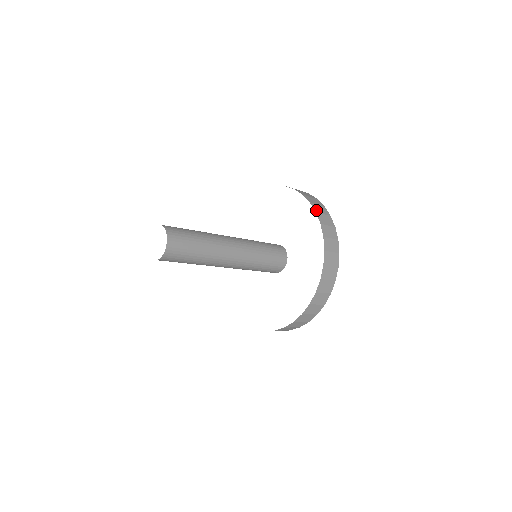
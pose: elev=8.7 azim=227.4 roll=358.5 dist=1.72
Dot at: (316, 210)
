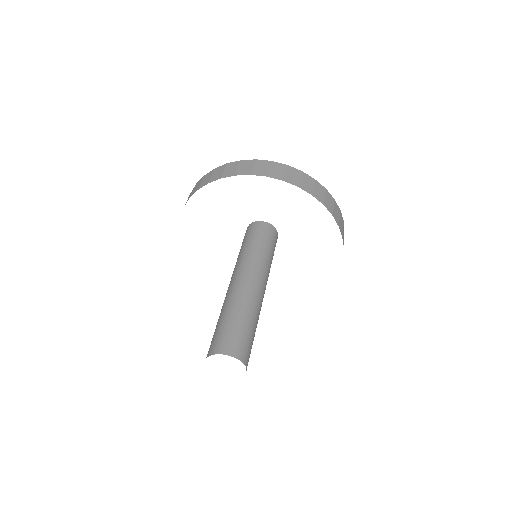
Dot at: occluded
